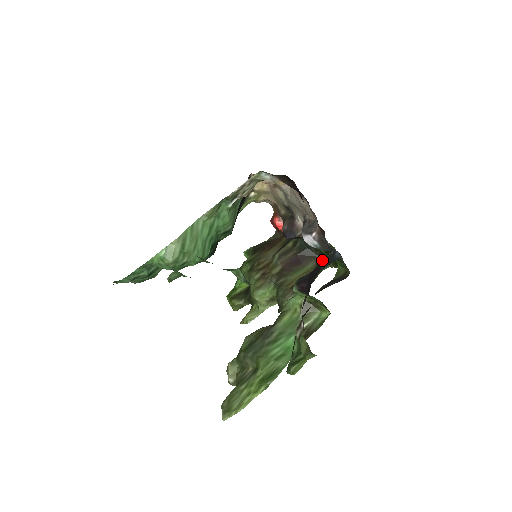
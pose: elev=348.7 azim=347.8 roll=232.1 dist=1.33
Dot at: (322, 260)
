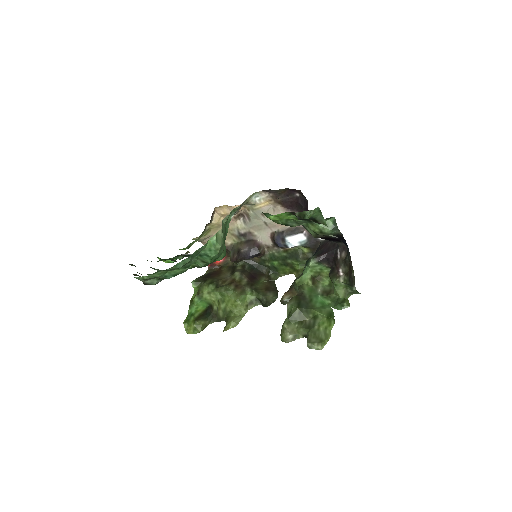
Dot at: (271, 274)
